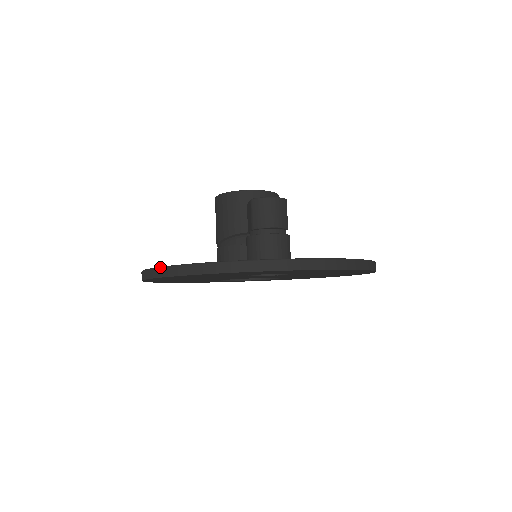
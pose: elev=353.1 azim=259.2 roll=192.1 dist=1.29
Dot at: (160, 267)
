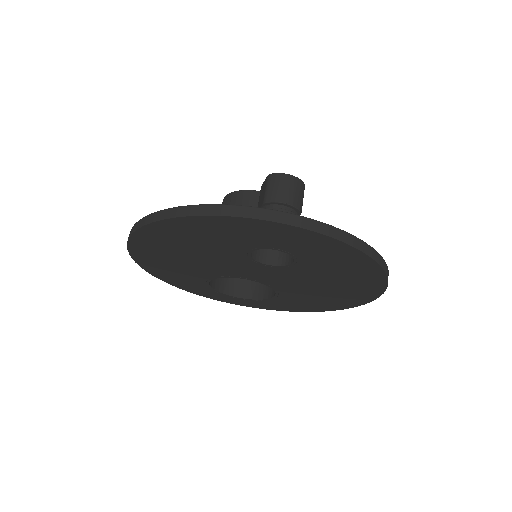
Dot at: occluded
